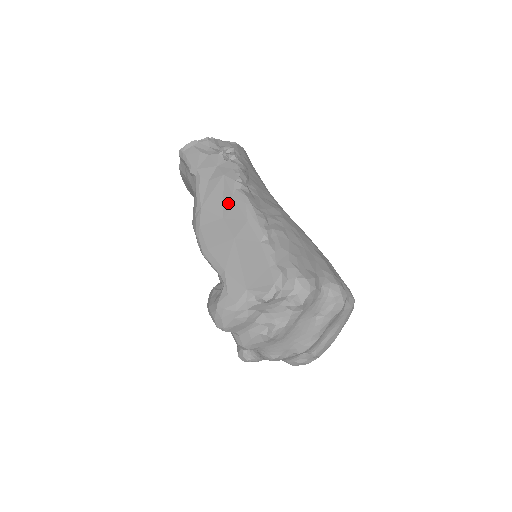
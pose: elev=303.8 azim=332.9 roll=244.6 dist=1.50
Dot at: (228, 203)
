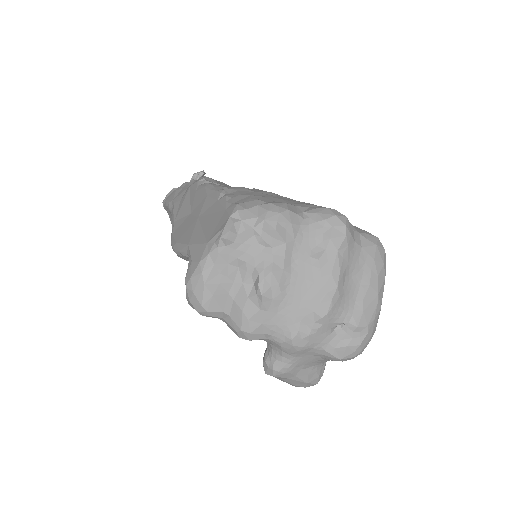
Dot at: (193, 199)
